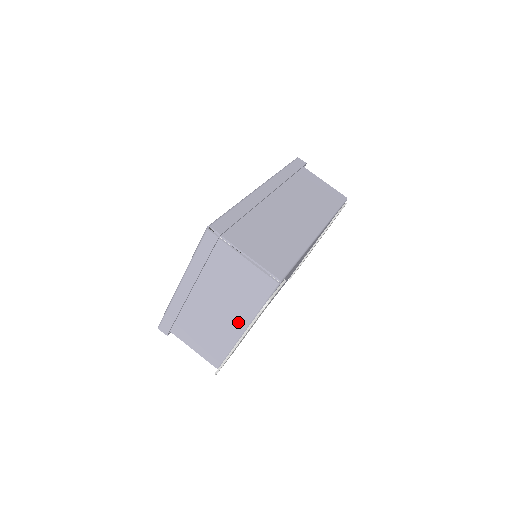
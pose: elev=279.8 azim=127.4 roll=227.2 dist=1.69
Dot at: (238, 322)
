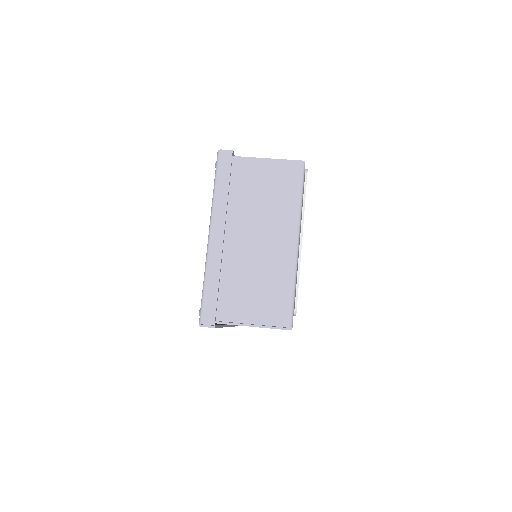
Dot at: (287, 237)
